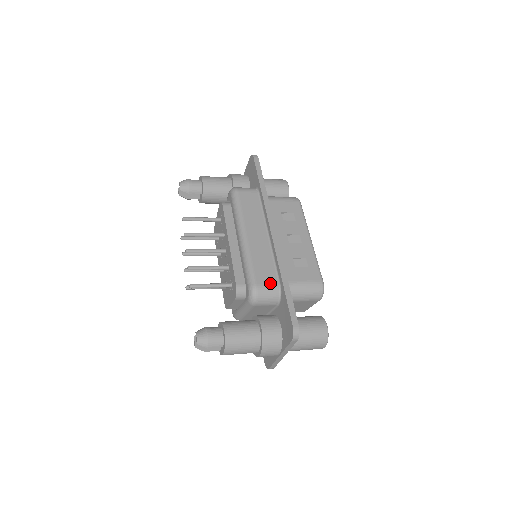
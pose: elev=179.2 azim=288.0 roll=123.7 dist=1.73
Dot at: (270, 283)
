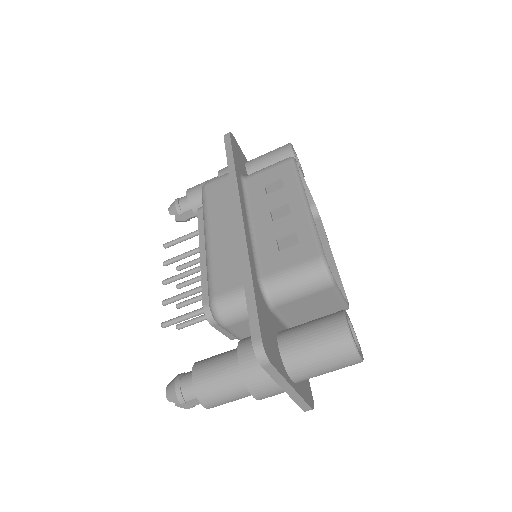
Dot at: (233, 288)
